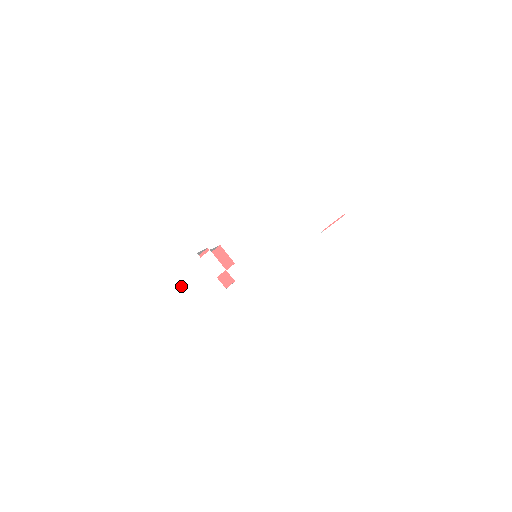
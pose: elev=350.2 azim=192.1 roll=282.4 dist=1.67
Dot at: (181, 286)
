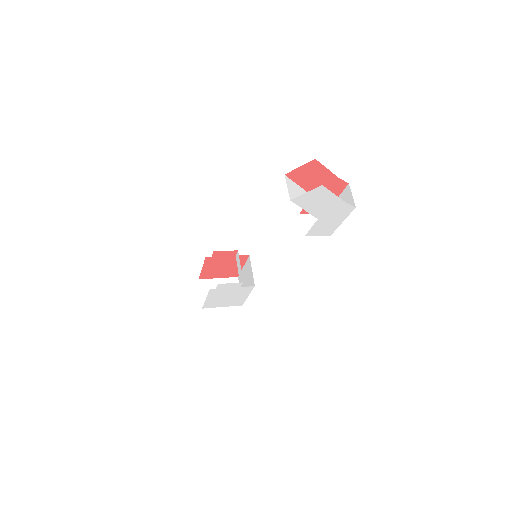
Dot at: (219, 300)
